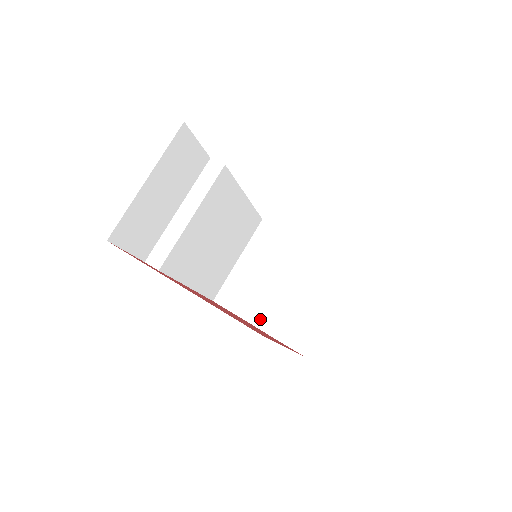
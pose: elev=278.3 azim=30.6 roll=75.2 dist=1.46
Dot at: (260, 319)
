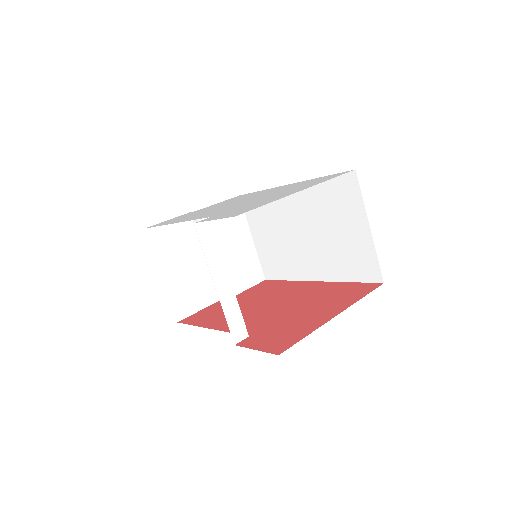
Dot at: occluded
